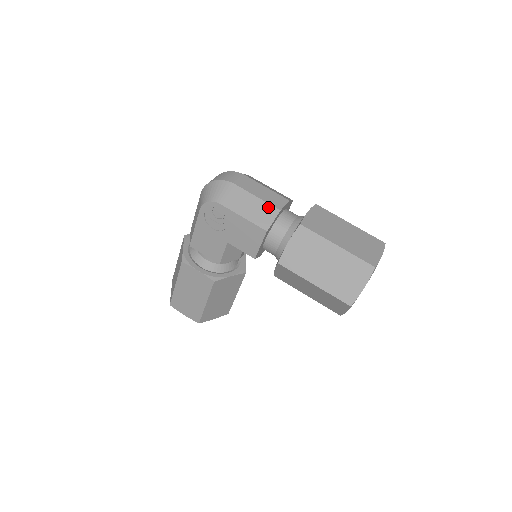
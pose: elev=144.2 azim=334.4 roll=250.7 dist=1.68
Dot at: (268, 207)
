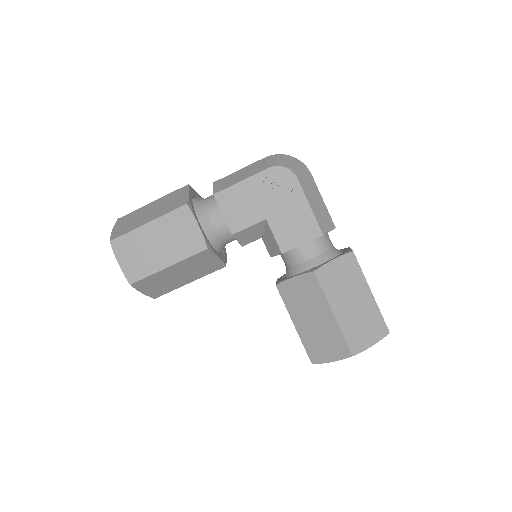
Dot at: (329, 216)
